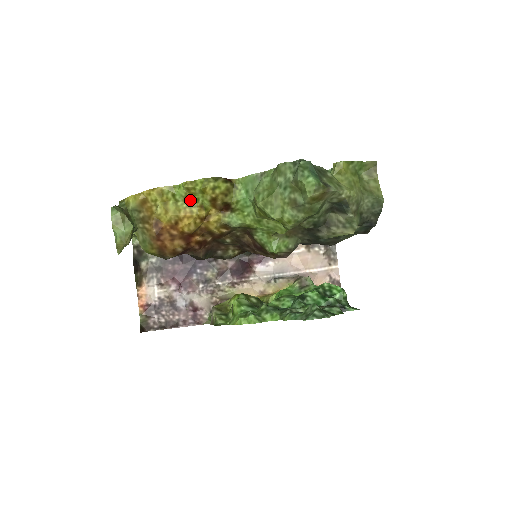
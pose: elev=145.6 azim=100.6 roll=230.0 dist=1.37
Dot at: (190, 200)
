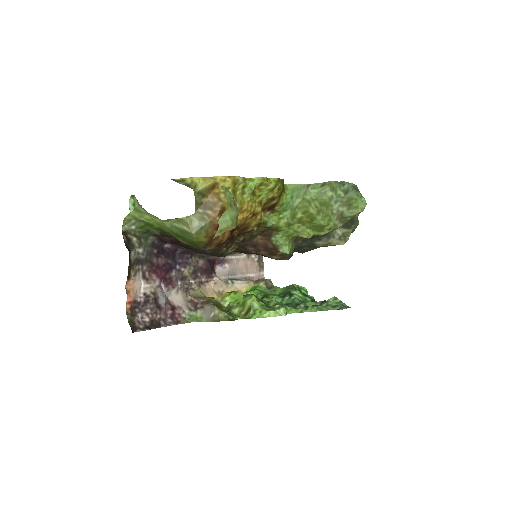
Dot at: (253, 195)
